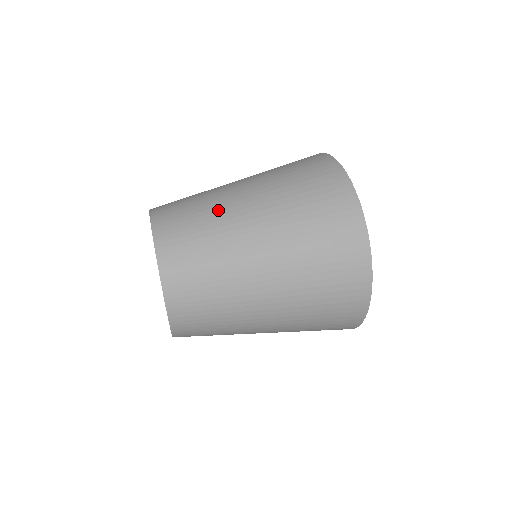
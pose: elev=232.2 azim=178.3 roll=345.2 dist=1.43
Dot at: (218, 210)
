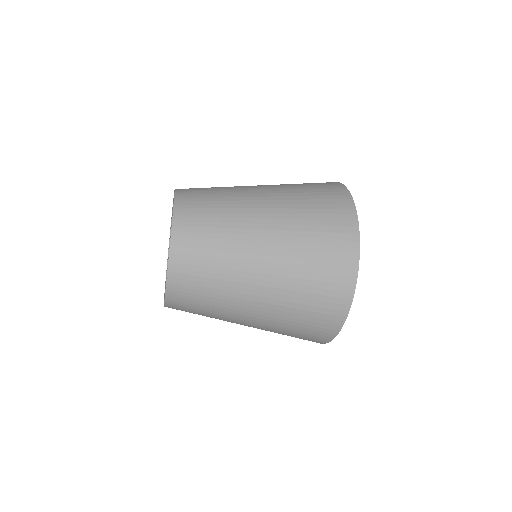
Dot at: occluded
